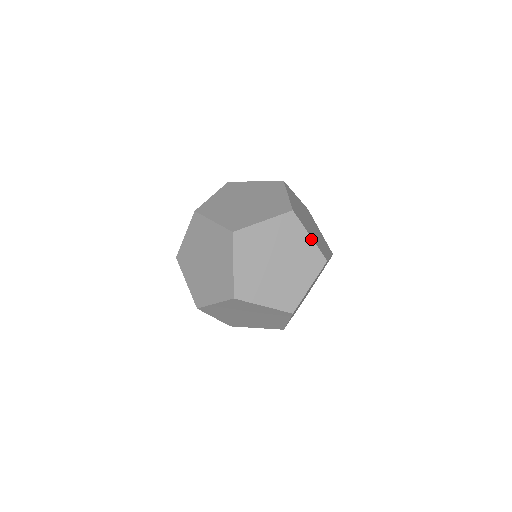
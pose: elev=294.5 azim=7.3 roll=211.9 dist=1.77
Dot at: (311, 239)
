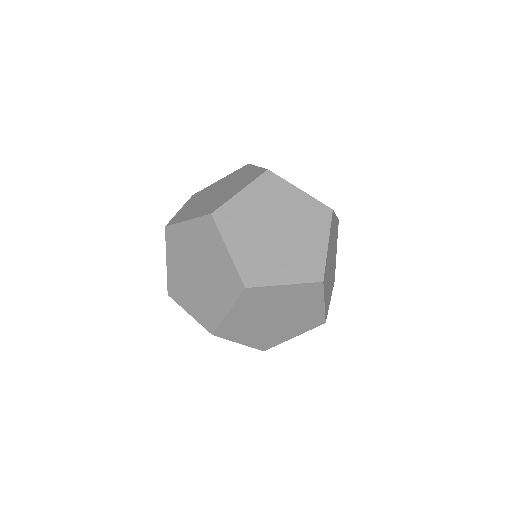
Dot at: (303, 192)
